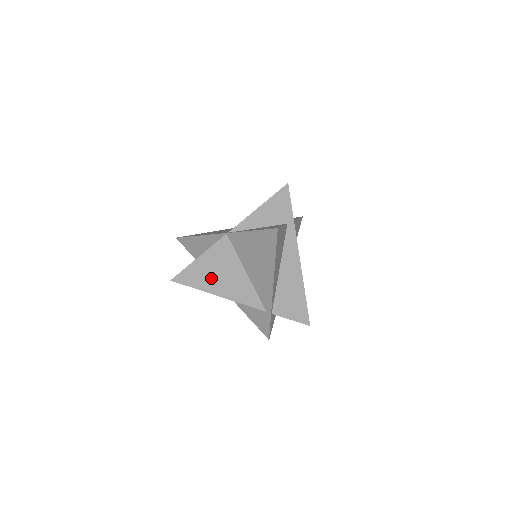
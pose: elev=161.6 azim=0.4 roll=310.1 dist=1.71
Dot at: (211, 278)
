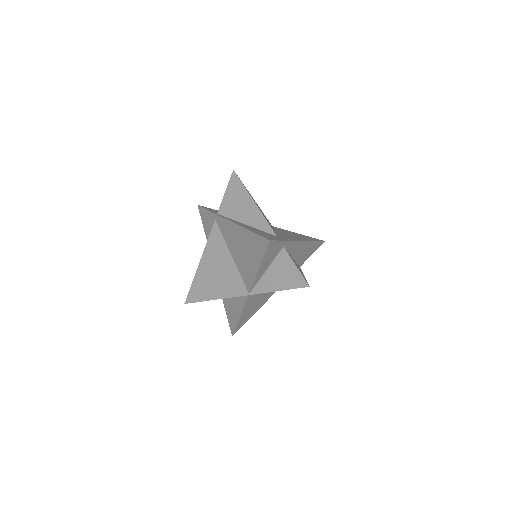
Dot at: (254, 308)
